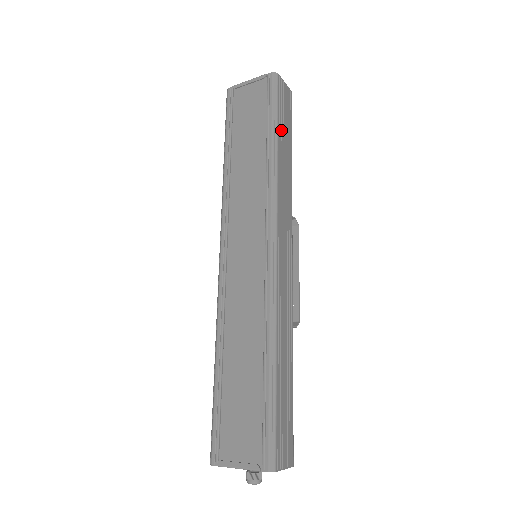
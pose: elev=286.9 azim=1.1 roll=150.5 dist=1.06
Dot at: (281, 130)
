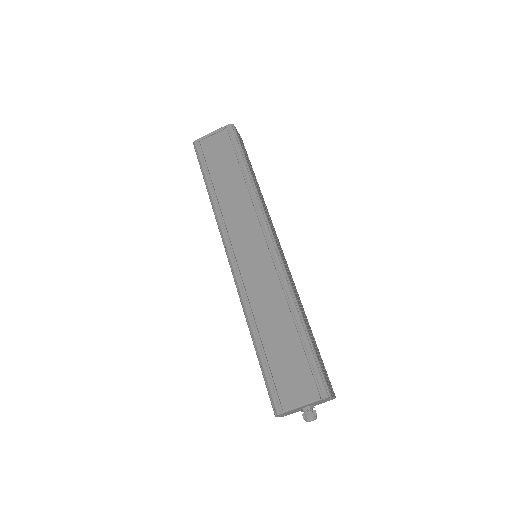
Dot at: (248, 163)
